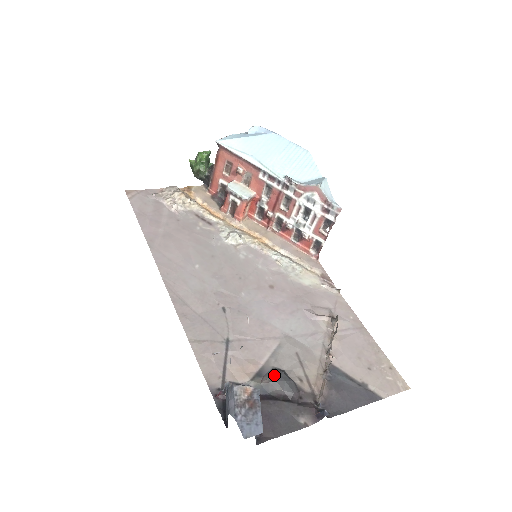
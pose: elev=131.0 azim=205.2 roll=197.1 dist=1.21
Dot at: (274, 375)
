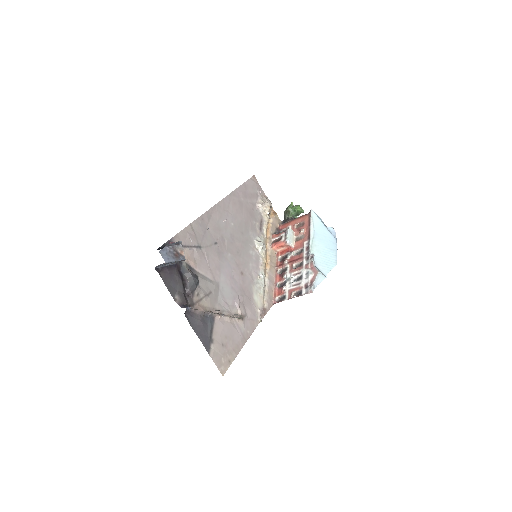
Dot at: (194, 275)
